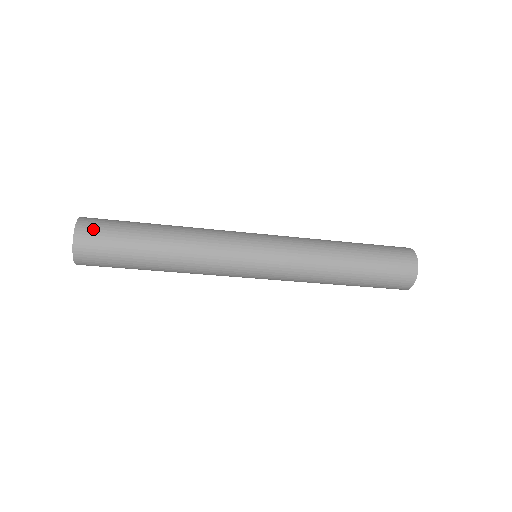
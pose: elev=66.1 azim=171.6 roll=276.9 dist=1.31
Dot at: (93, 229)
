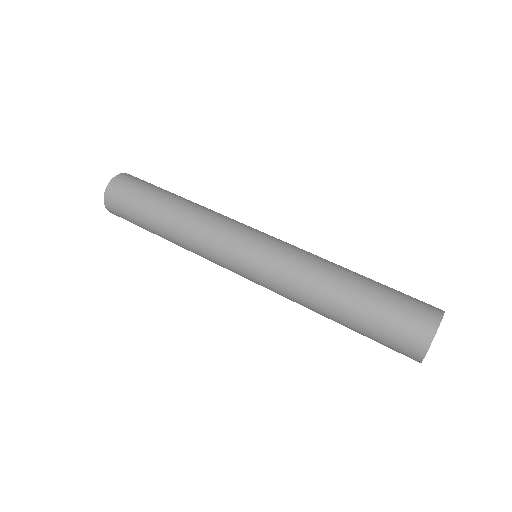
Dot at: (118, 192)
